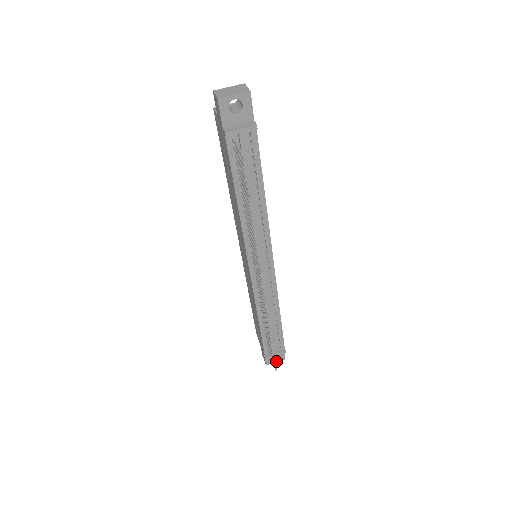
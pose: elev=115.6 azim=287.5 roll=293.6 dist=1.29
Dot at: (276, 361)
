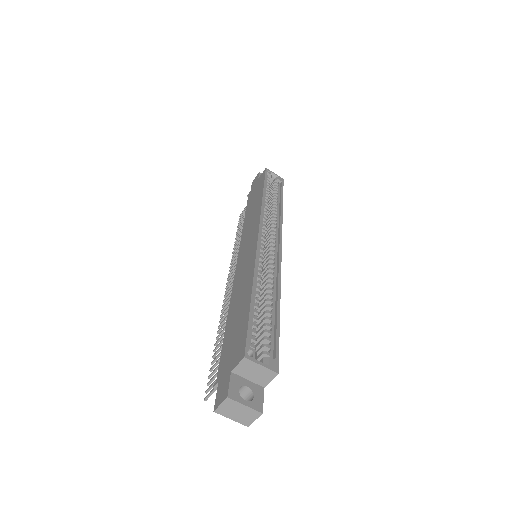
Dot at: occluded
